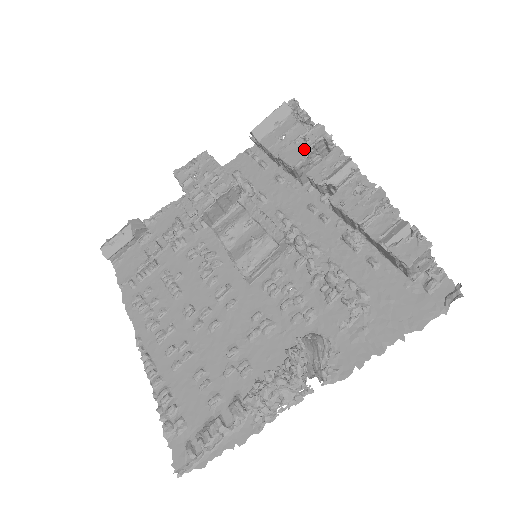
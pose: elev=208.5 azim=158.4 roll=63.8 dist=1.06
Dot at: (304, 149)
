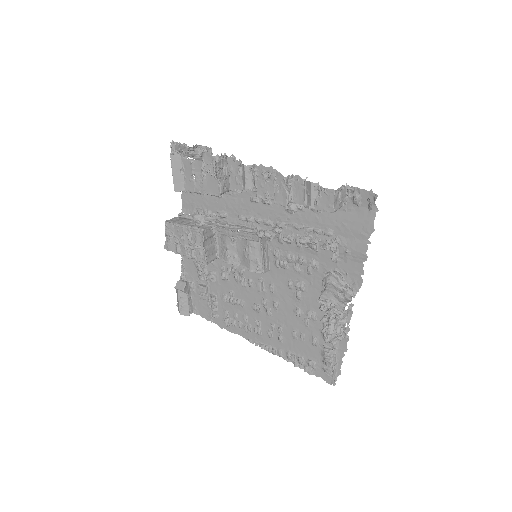
Dot at: (213, 178)
